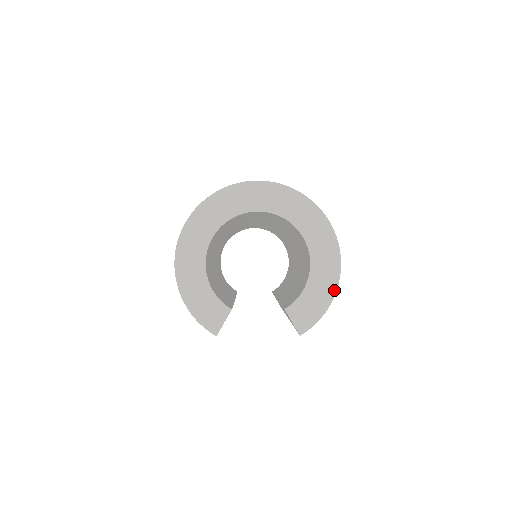
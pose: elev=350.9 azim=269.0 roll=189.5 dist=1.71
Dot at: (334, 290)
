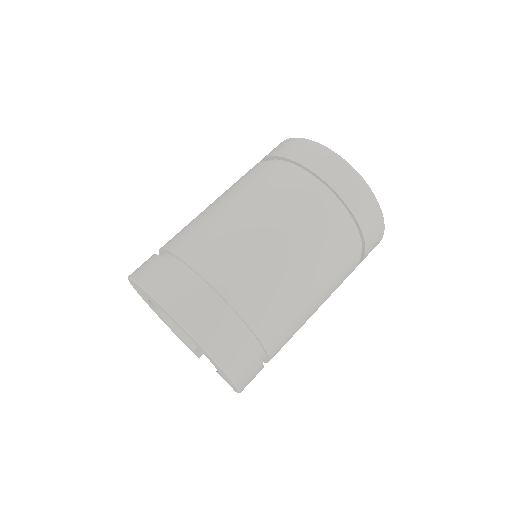
Dot at: (233, 384)
